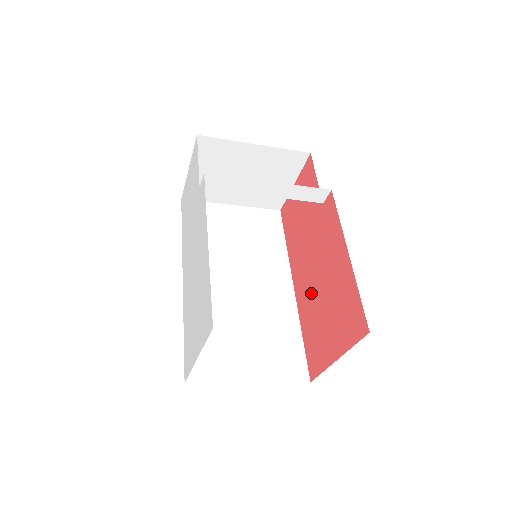
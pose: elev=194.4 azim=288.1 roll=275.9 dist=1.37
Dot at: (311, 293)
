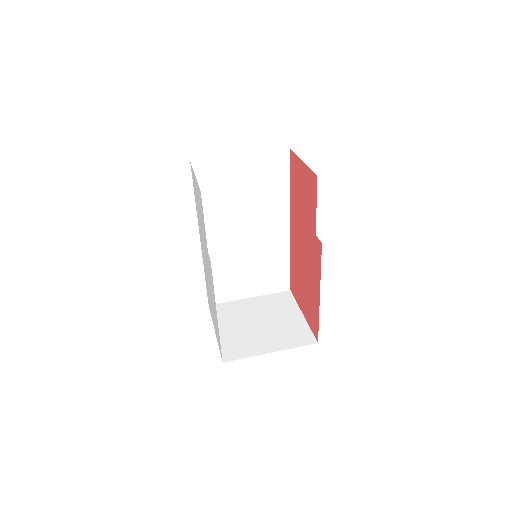
Dot at: (298, 259)
